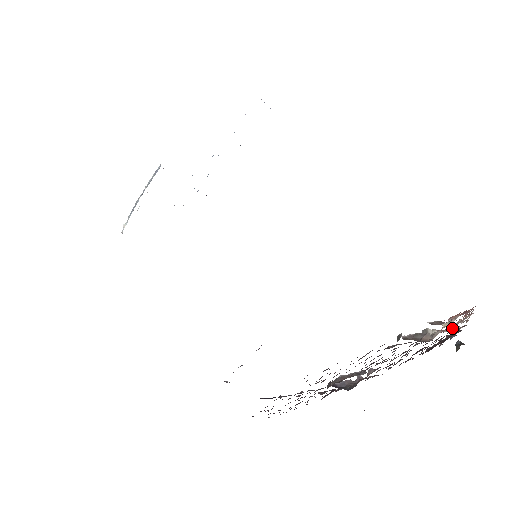
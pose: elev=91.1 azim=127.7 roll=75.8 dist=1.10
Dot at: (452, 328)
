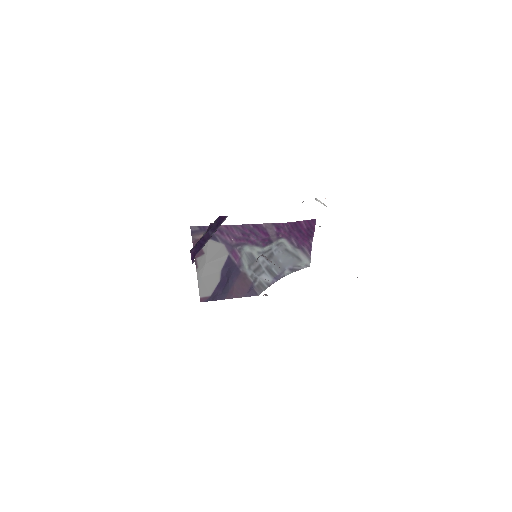
Dot at: occluded
